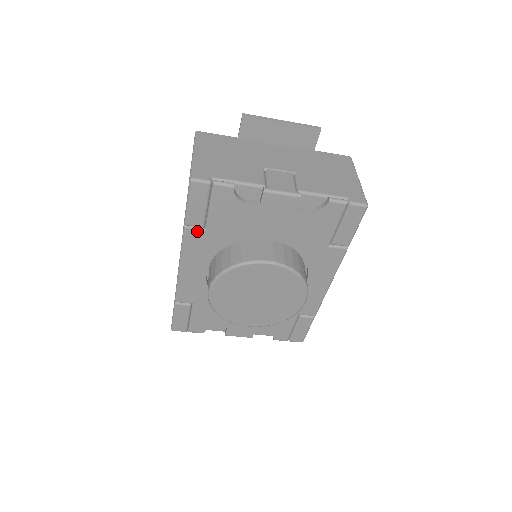
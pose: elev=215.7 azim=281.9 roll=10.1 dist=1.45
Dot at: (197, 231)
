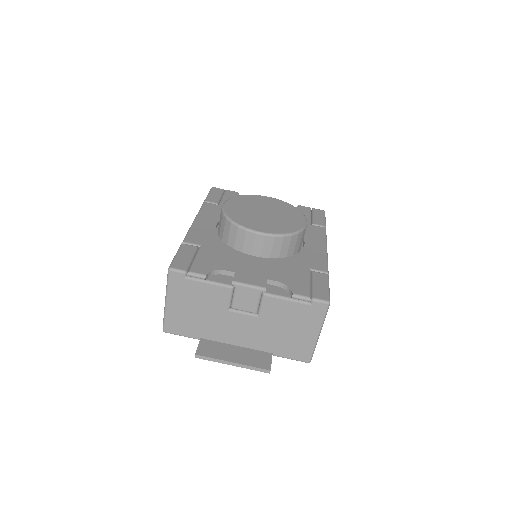
Dot at: (213, 205)
